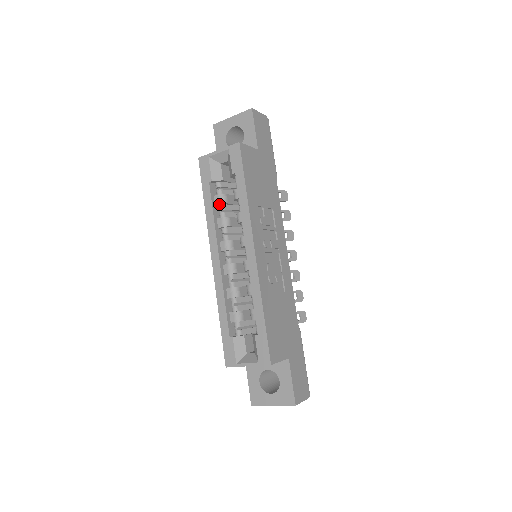
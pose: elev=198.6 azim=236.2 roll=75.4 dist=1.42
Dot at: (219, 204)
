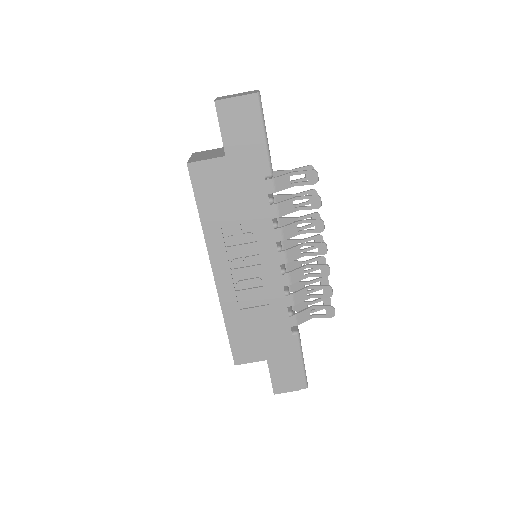
Dot at: occluded
